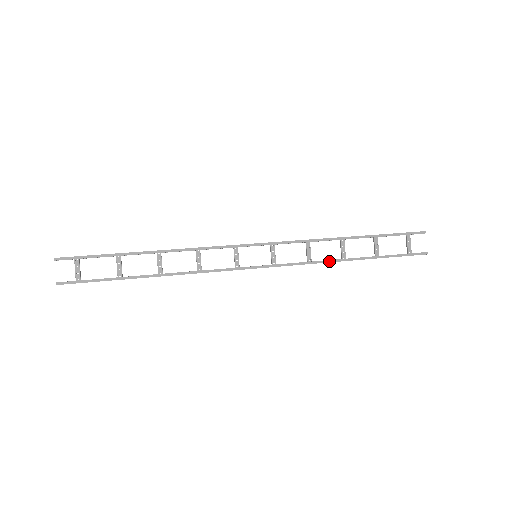
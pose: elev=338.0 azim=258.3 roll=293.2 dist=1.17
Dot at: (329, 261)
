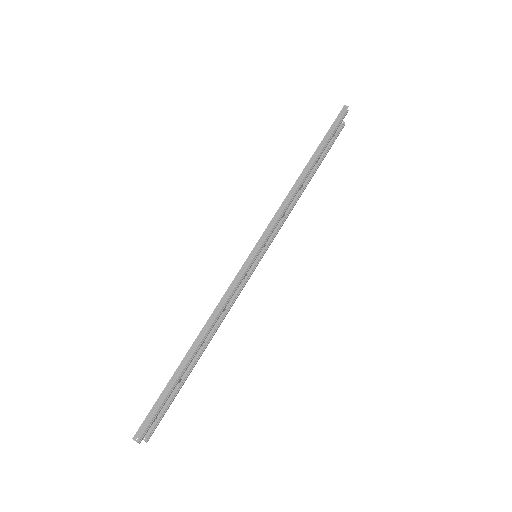
Dot at: occluded
